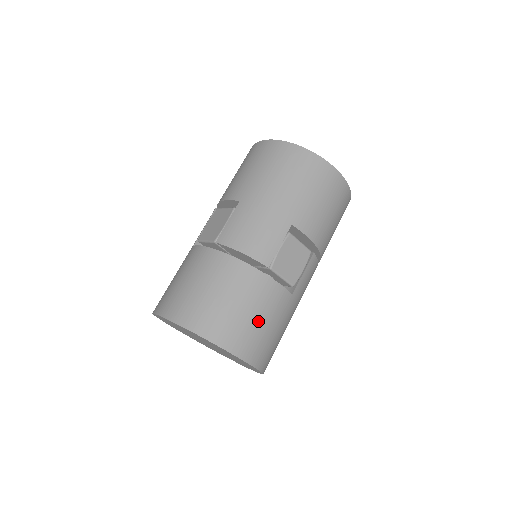
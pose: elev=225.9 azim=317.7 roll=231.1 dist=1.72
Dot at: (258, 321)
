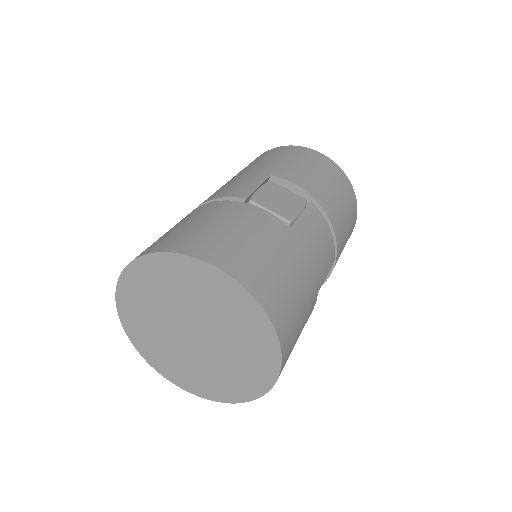
Dot at: (238, 235)
